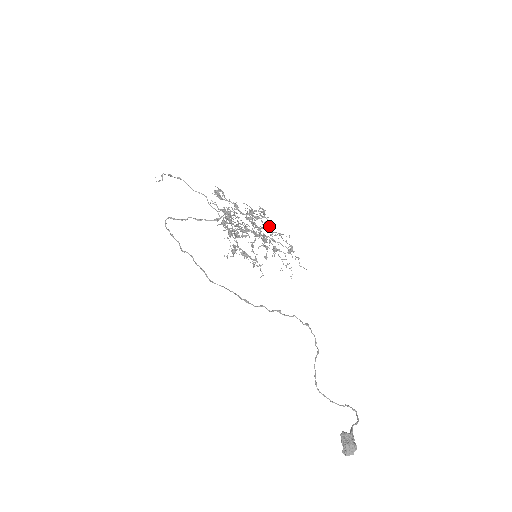
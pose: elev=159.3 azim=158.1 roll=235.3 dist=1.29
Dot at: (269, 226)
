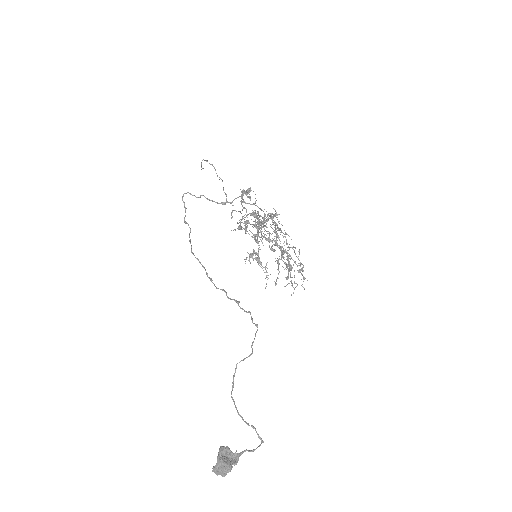
Dot at: (285, 236)
